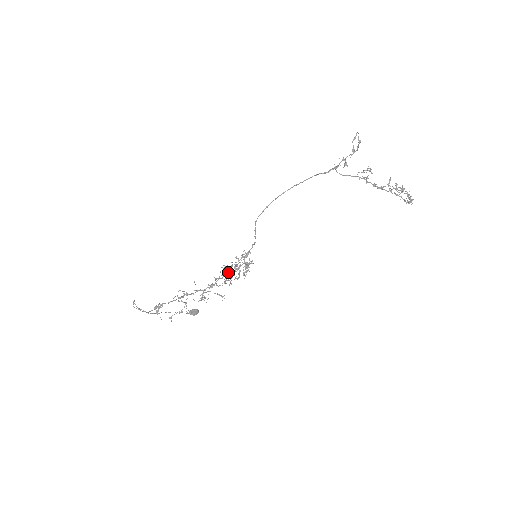
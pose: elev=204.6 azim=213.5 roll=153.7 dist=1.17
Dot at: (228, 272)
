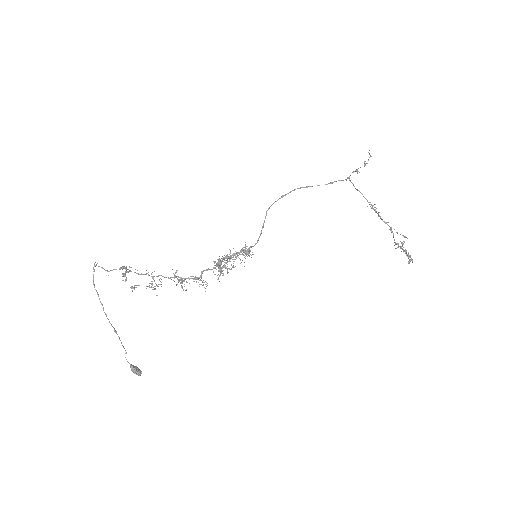
Dot at: (222, 259)
